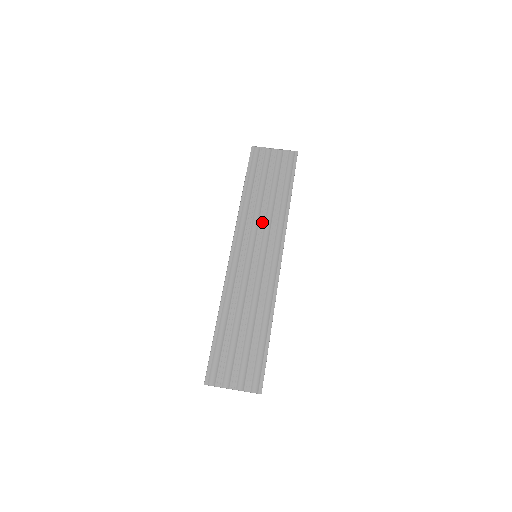
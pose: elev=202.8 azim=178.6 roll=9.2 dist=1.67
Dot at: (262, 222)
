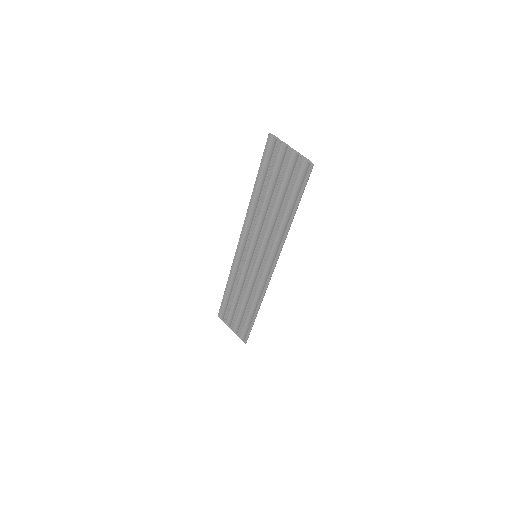
Dot at: (264, 230)
